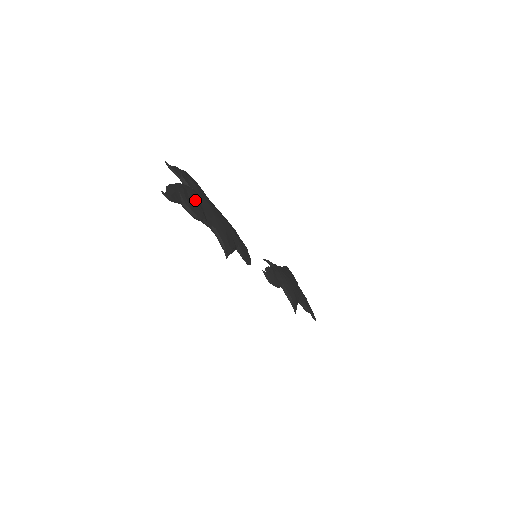
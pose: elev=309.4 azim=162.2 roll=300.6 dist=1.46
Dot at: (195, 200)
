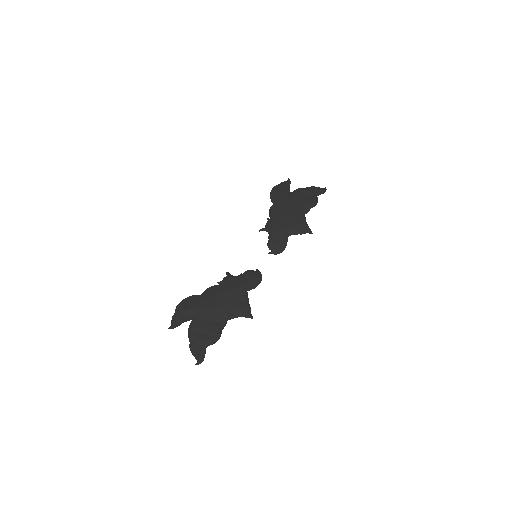
Dot at: (205, 327)
